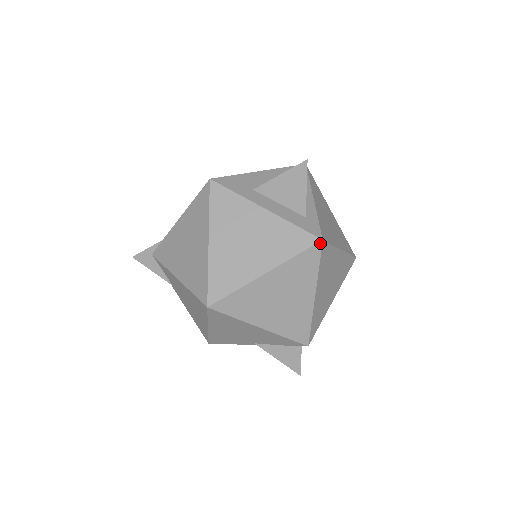
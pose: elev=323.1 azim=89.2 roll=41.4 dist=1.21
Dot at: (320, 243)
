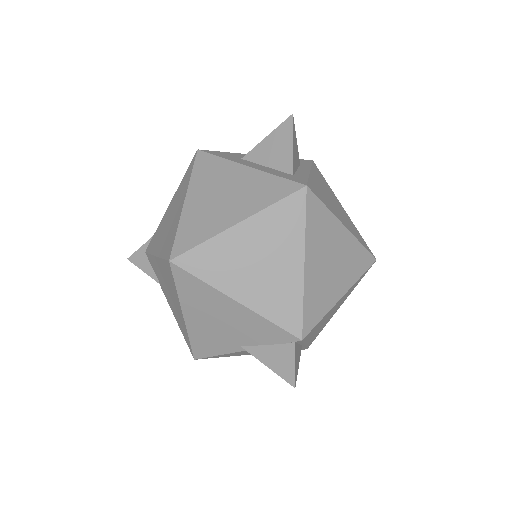
Dot at: (304, 189)
